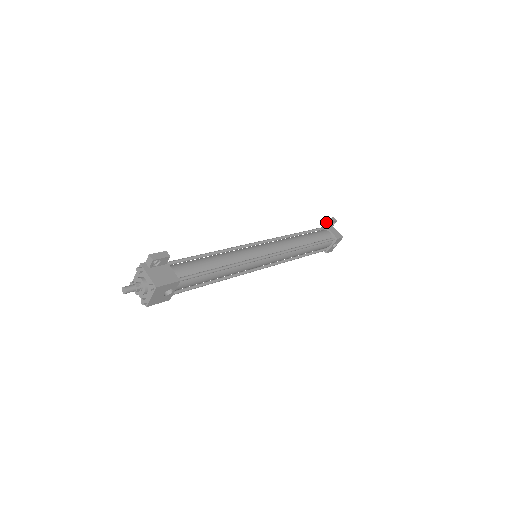
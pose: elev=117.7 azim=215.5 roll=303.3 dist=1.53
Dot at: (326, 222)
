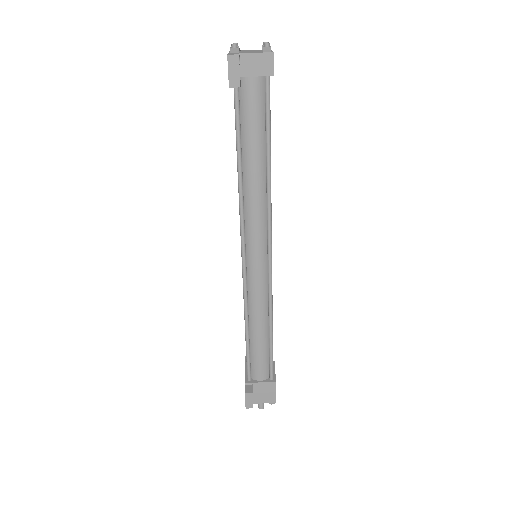
Dot at: (234, 87)
